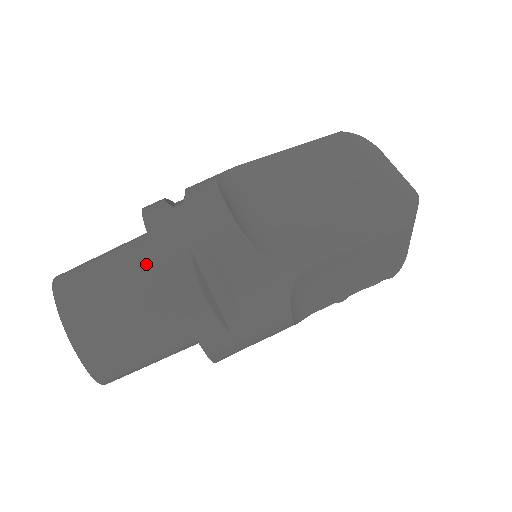
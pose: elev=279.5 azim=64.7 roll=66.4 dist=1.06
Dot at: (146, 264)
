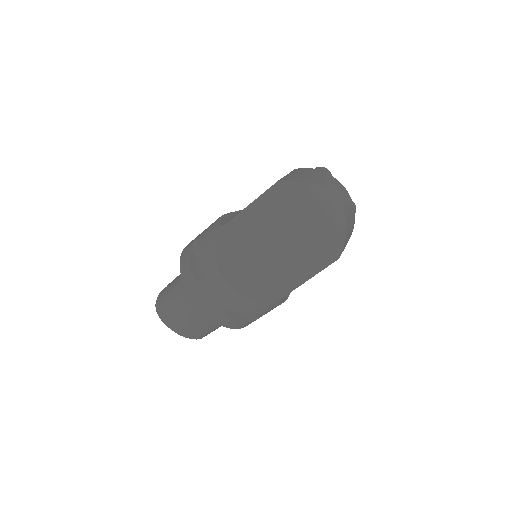
Dot at: occluded
